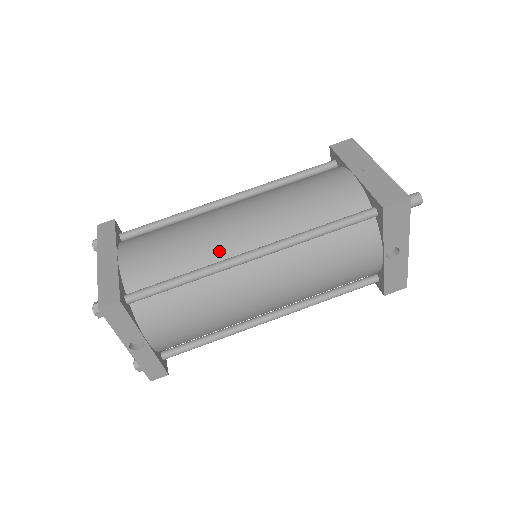
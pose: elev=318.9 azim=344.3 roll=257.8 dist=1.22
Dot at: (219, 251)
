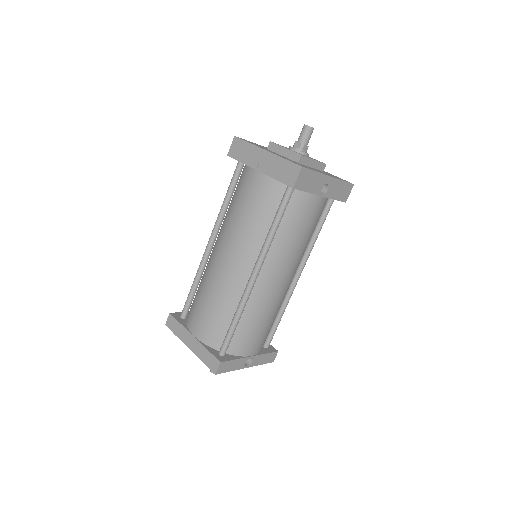
Dot at: (236, 289)
